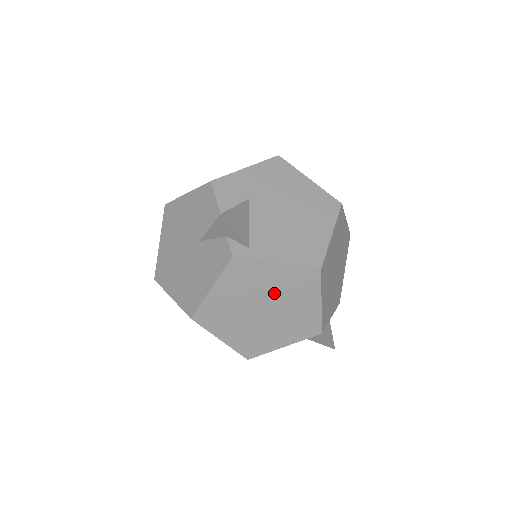
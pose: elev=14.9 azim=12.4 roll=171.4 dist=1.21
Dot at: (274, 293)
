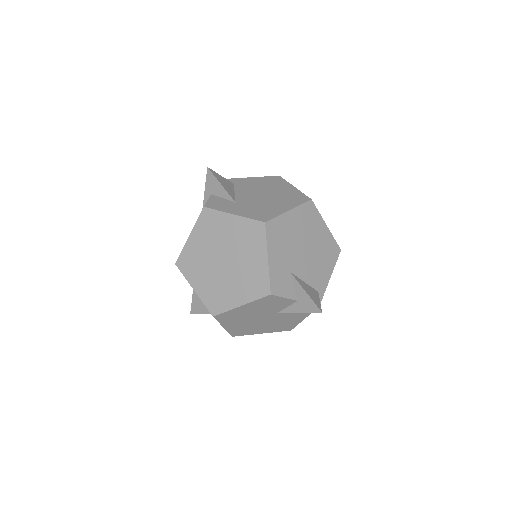
Dot at: occluded
